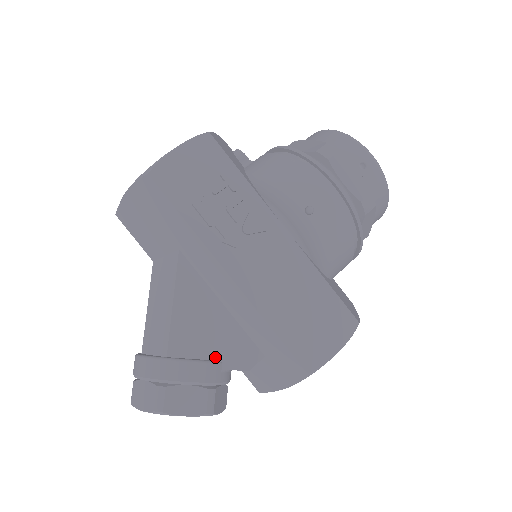
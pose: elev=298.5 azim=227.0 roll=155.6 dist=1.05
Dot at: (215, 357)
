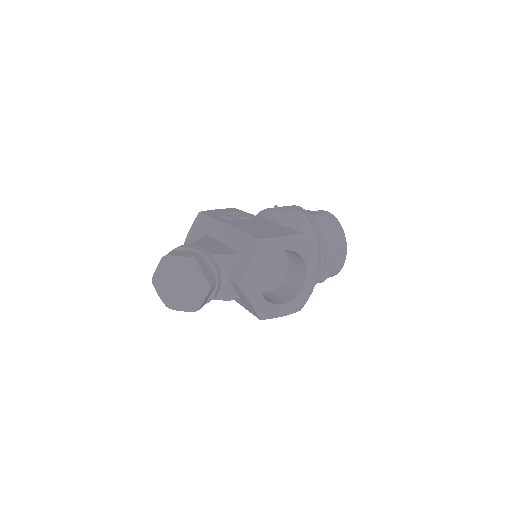
Dot at: occluded
